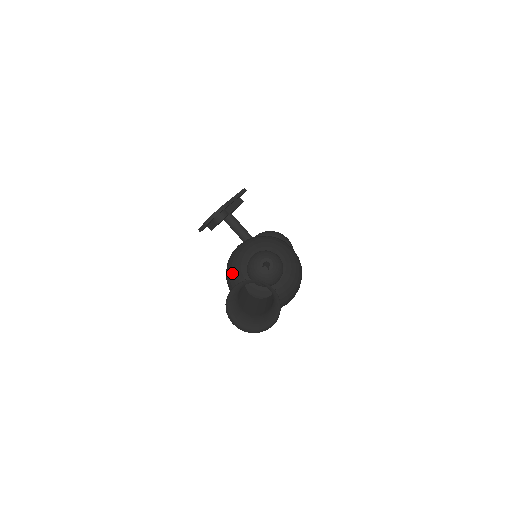
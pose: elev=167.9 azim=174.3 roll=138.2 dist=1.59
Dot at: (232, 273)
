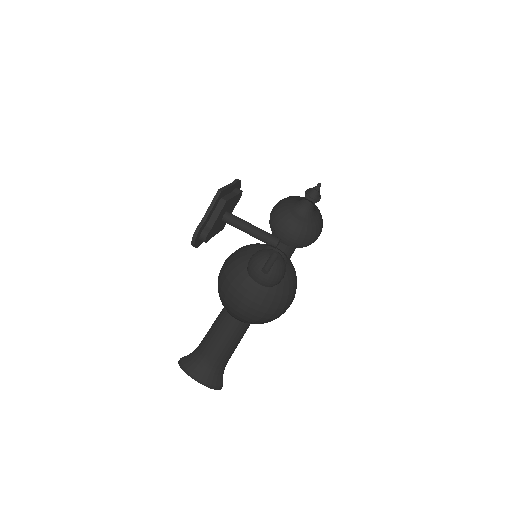
Dot at: (244, 277)
